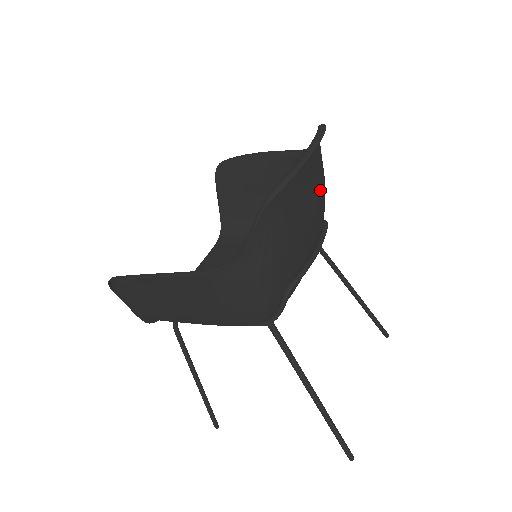
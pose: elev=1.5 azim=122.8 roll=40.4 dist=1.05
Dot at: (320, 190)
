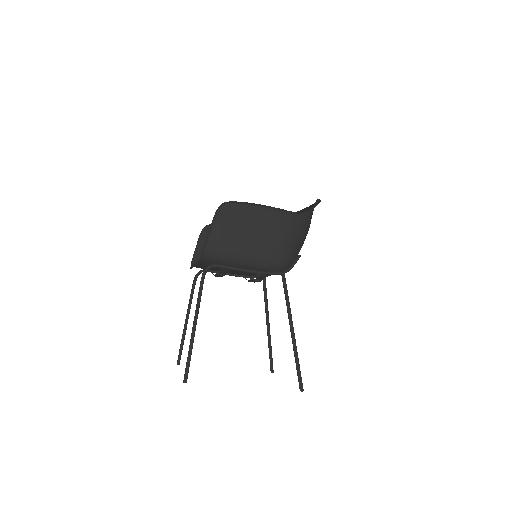
Dot at: occluded
